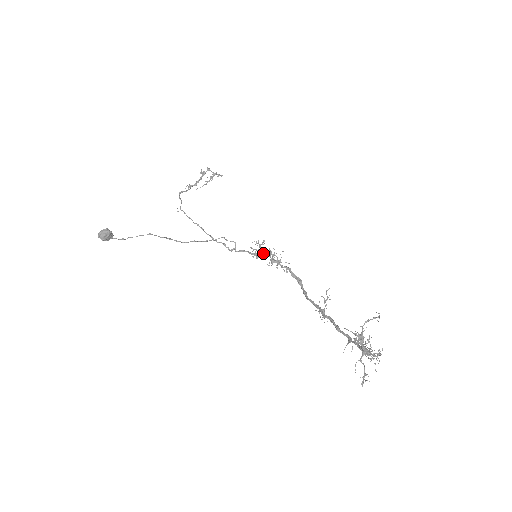
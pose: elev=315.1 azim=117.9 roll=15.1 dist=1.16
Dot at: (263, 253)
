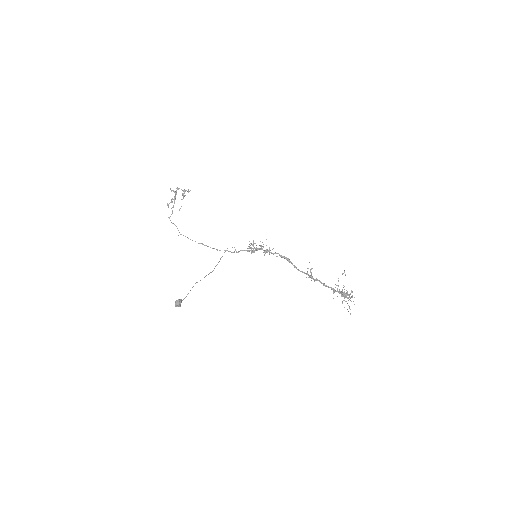
Dot at: (257, 249)
